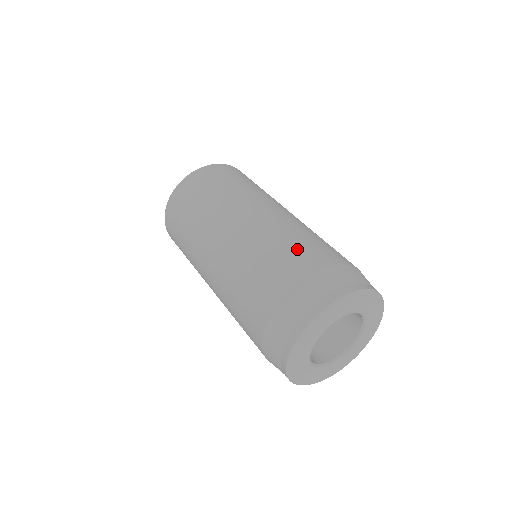
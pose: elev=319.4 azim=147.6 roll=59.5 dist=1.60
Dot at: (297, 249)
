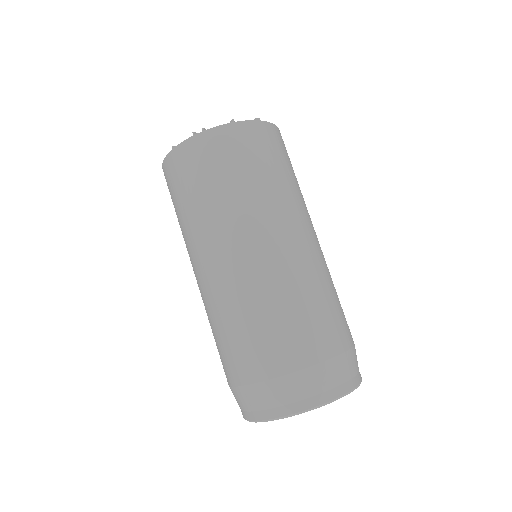
Dot at: (241, 343)
